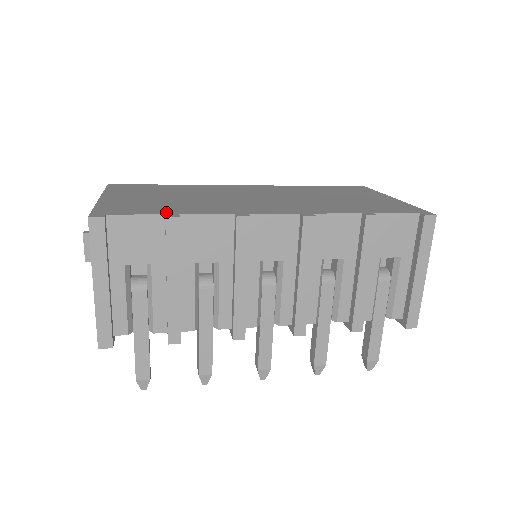
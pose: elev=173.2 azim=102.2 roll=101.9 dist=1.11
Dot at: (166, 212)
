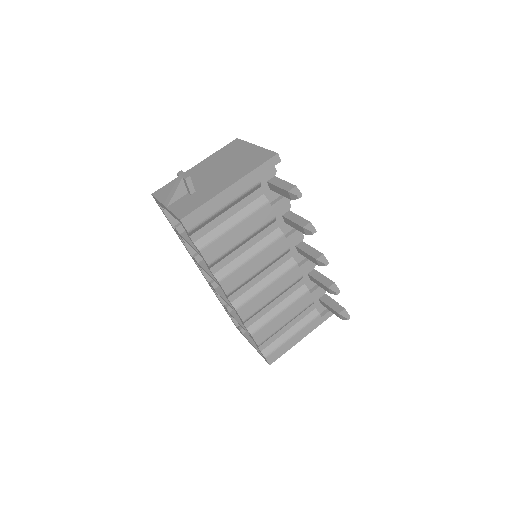
Dot at: occluded
